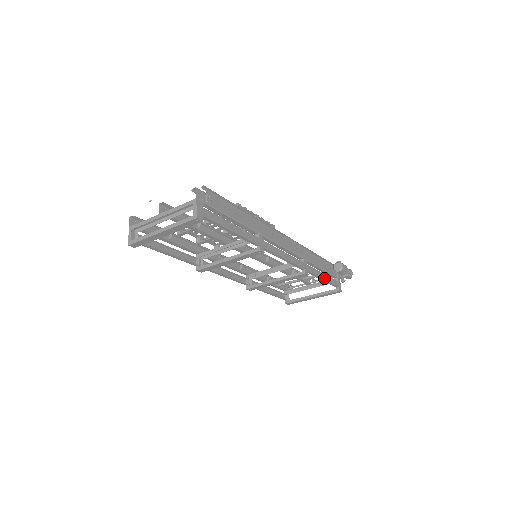
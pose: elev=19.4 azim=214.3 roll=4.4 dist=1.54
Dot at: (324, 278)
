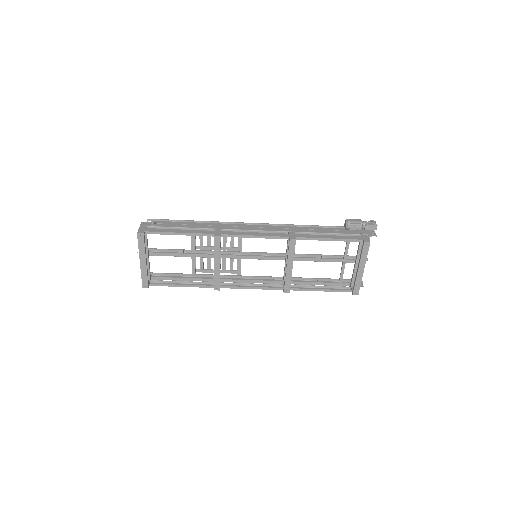
Dot at: (330, 238)
